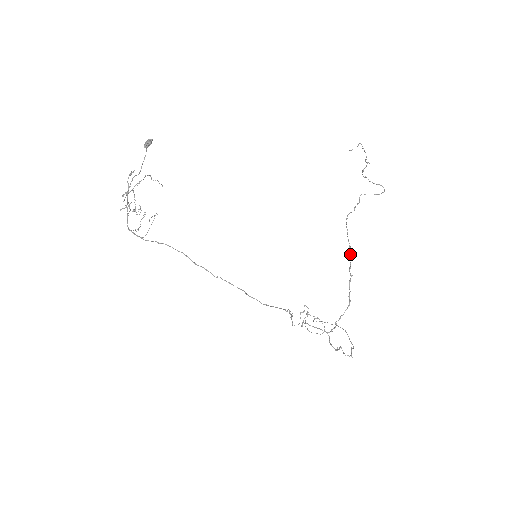
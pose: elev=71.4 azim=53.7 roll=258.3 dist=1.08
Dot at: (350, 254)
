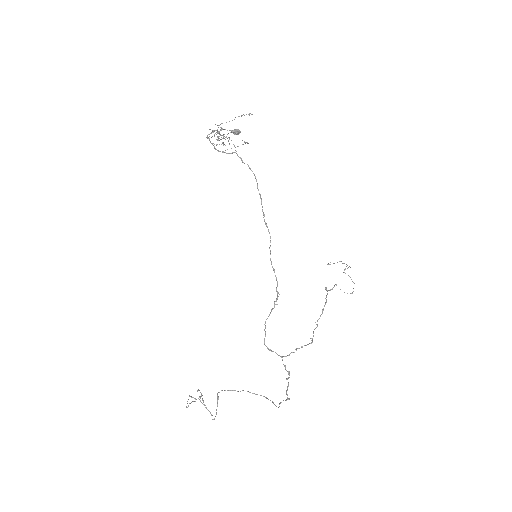
Dot at: (323, 309)
